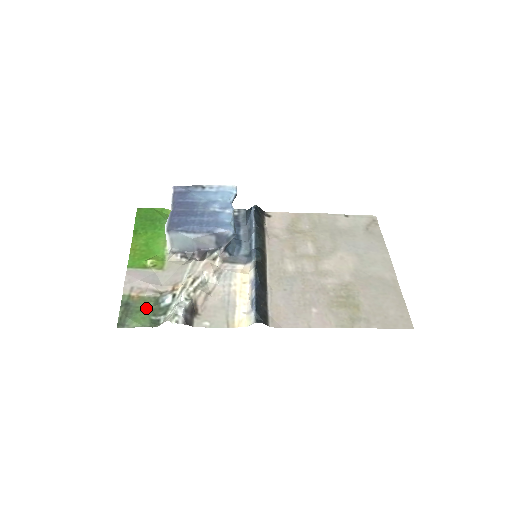
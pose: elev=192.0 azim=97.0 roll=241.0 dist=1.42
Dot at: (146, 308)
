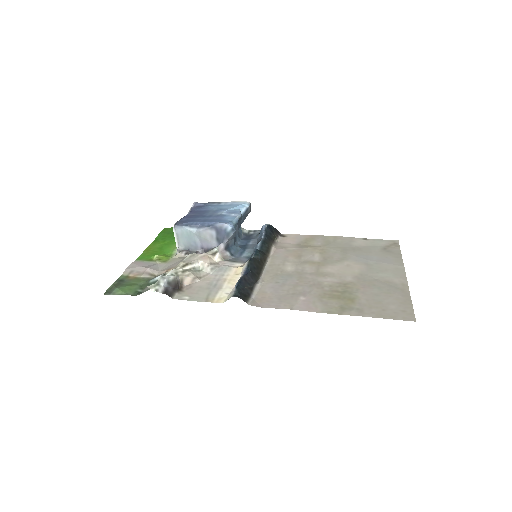
Dot at: (136, 284)
